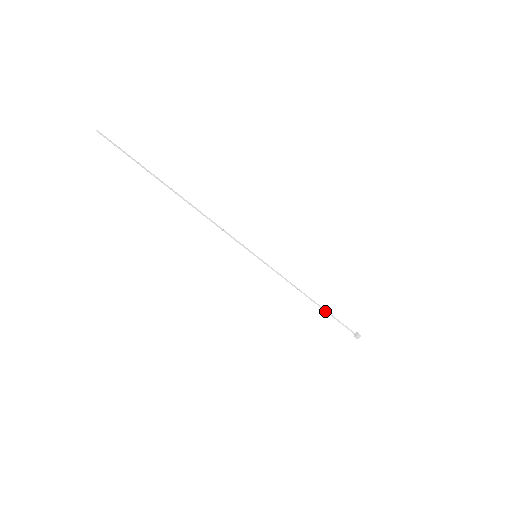
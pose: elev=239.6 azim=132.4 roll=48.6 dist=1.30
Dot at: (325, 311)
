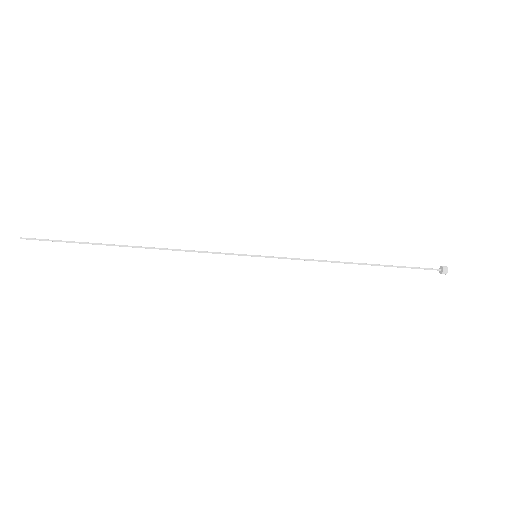
Dot at: occluded
